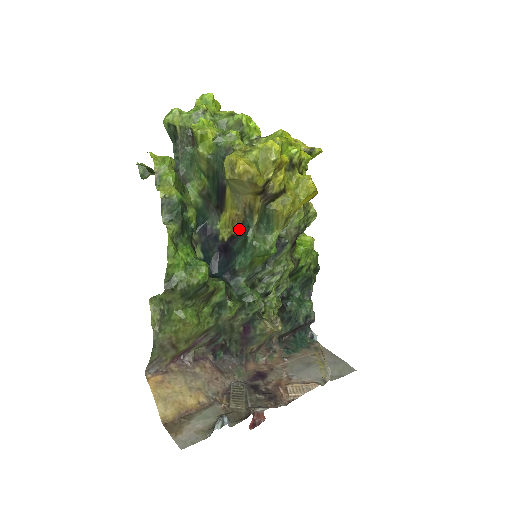
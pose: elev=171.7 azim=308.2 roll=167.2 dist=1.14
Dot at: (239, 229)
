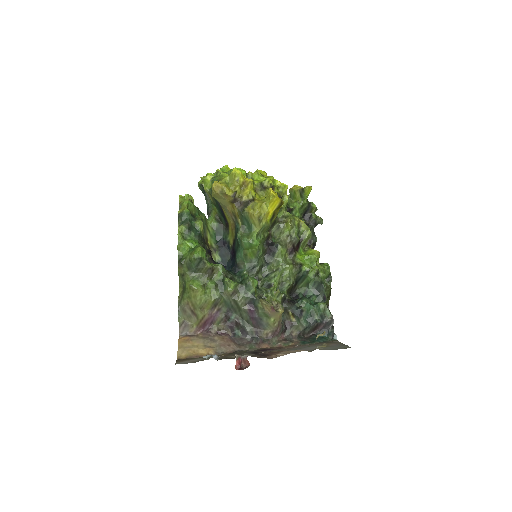
Dot at: (235, 233)
